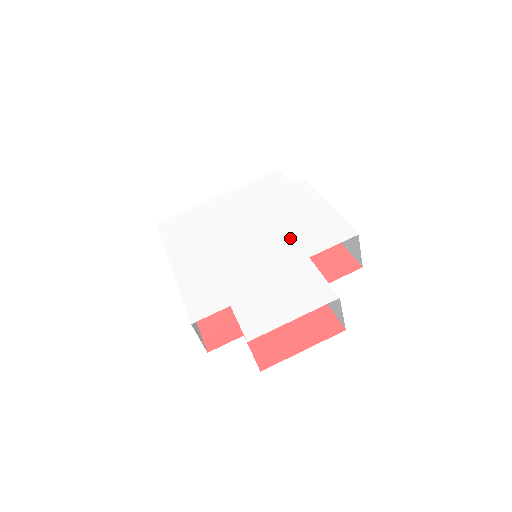
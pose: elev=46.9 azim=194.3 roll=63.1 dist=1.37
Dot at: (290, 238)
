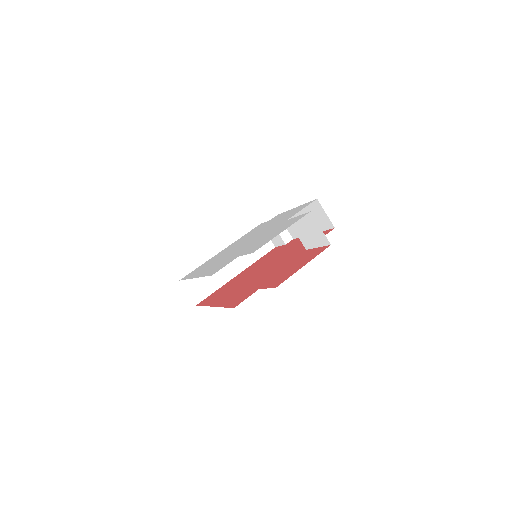
Dot at: (273, 225)
